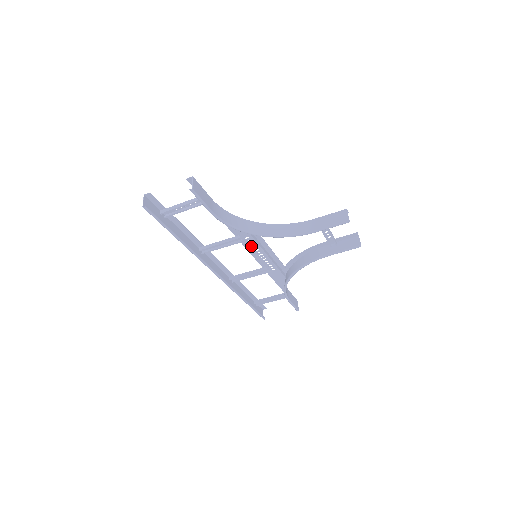
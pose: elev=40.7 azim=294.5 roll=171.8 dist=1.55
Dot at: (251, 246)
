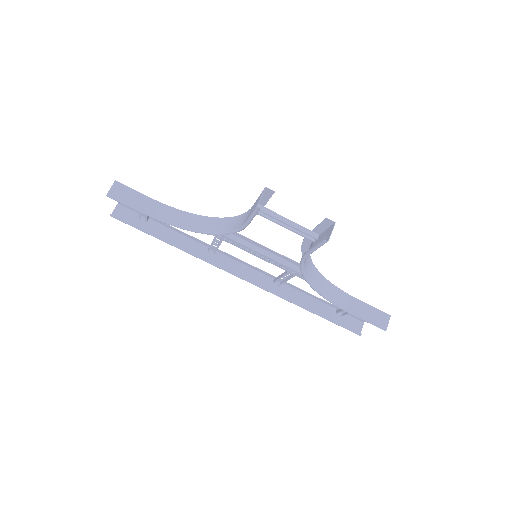
Dot at: (236, 245)
